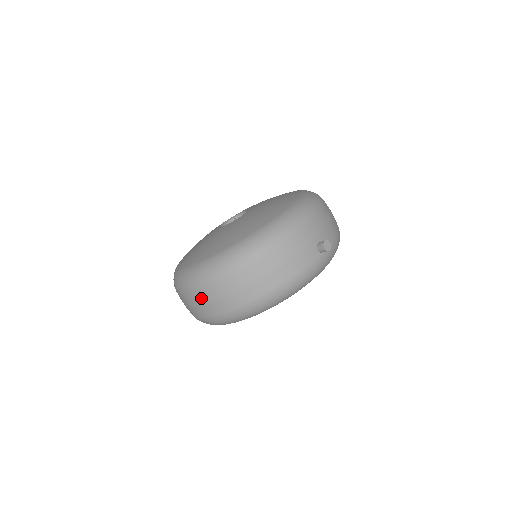
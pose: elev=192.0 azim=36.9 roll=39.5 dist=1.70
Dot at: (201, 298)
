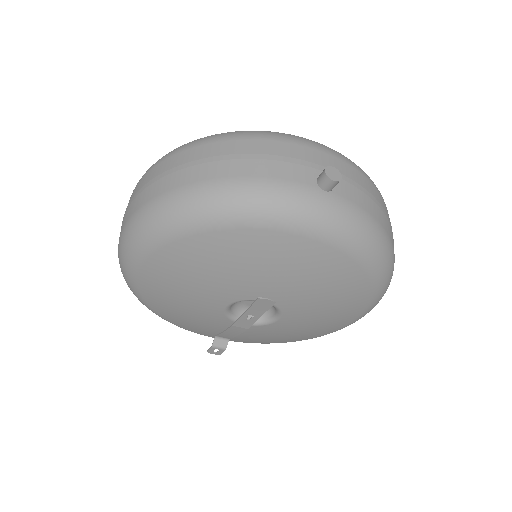
Dot at: (132, 197)
